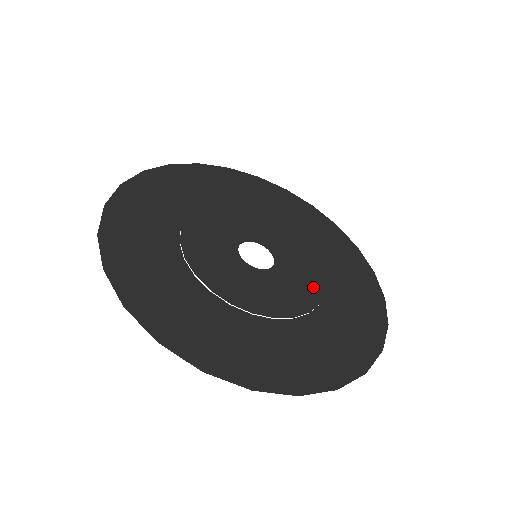
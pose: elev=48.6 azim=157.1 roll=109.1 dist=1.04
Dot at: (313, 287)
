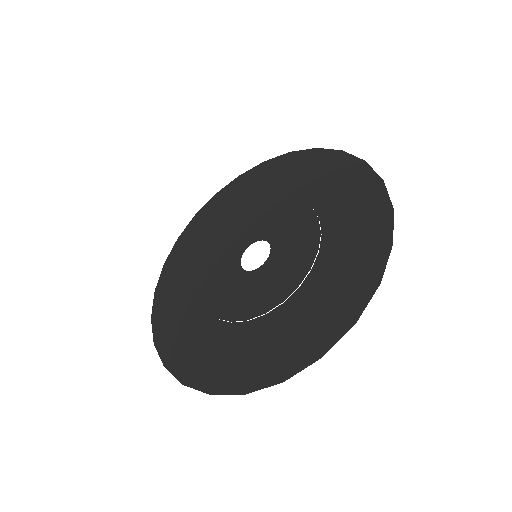
Dot at: (308, 240)
